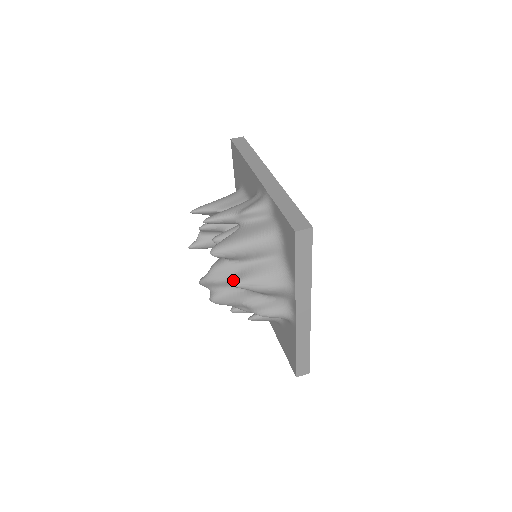
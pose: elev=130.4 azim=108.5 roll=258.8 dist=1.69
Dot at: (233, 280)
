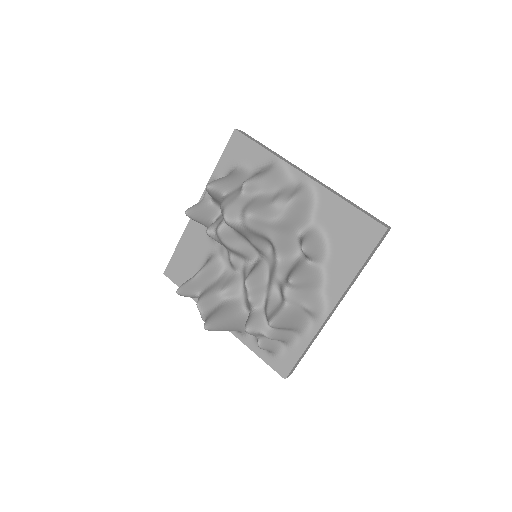
Dot at: occluded
